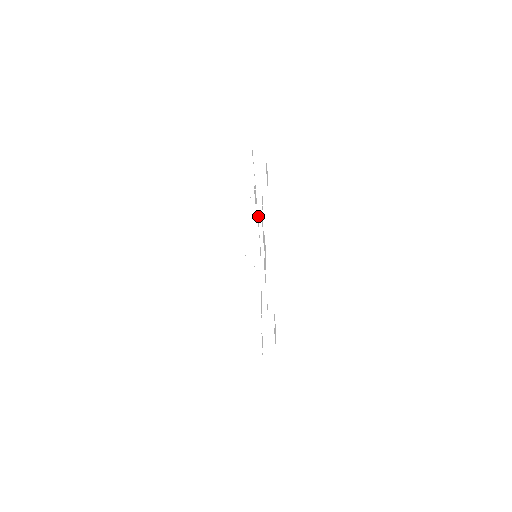
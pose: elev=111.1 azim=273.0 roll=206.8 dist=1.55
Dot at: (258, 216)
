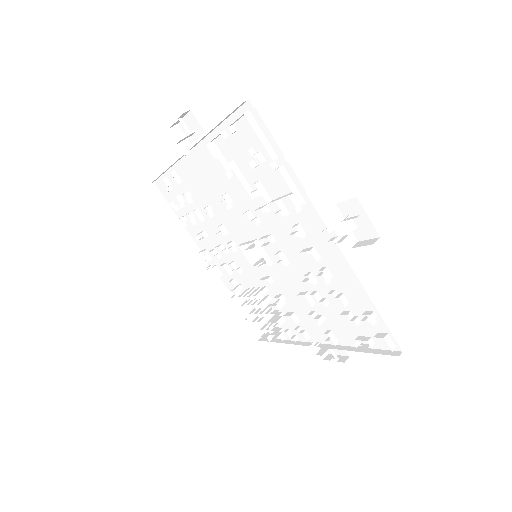
Dot at: (218, 157)
